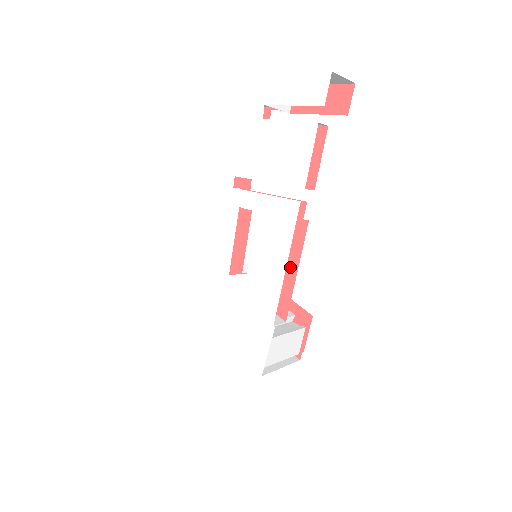
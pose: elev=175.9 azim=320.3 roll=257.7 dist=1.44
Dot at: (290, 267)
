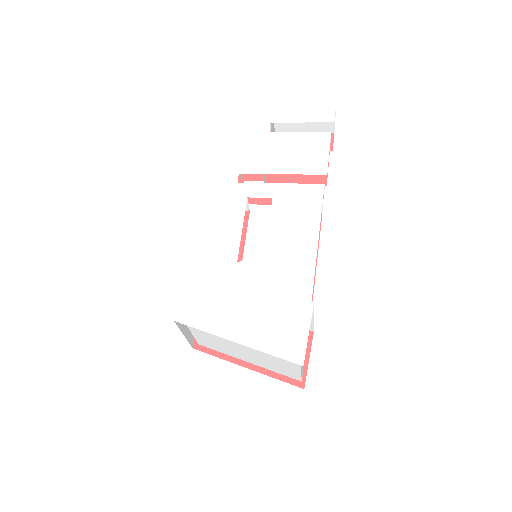
Dot at: occluded
